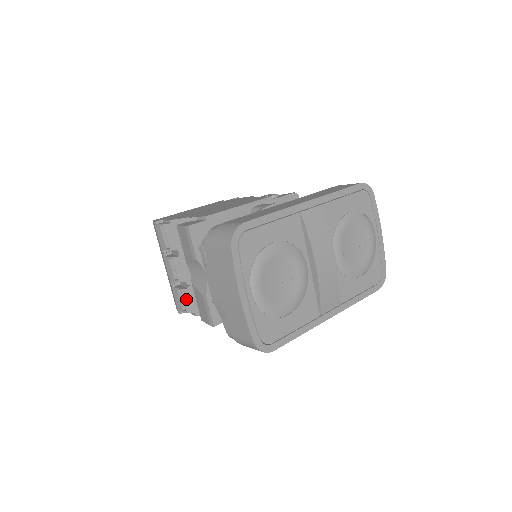
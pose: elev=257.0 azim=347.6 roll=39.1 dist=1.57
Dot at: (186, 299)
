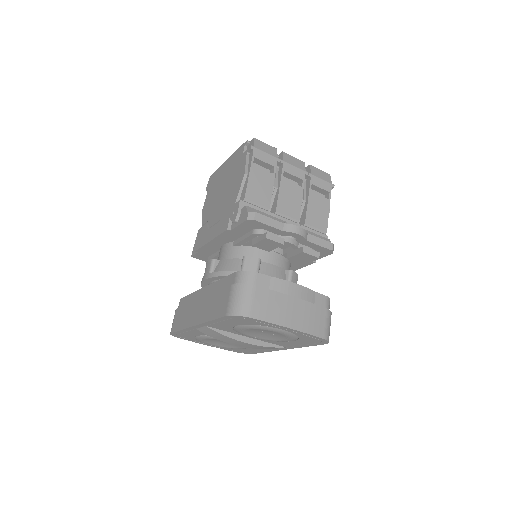
Dot at: occluded
